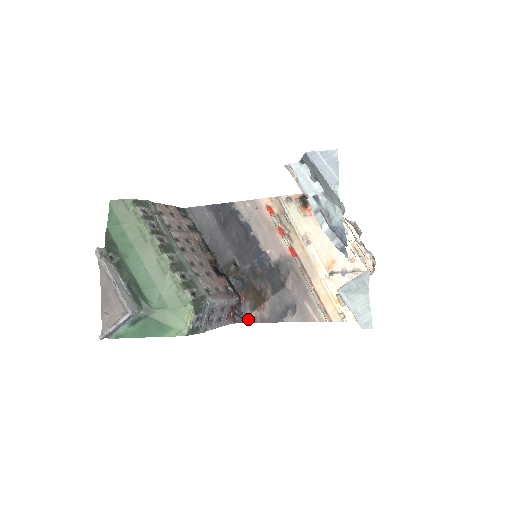
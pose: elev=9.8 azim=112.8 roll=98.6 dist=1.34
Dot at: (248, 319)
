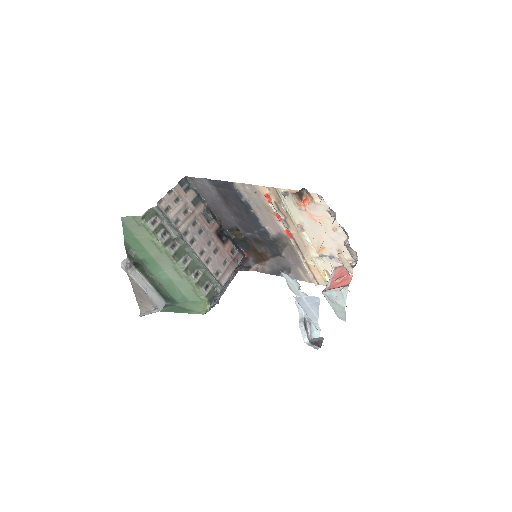
Dot at: (252, 268)
